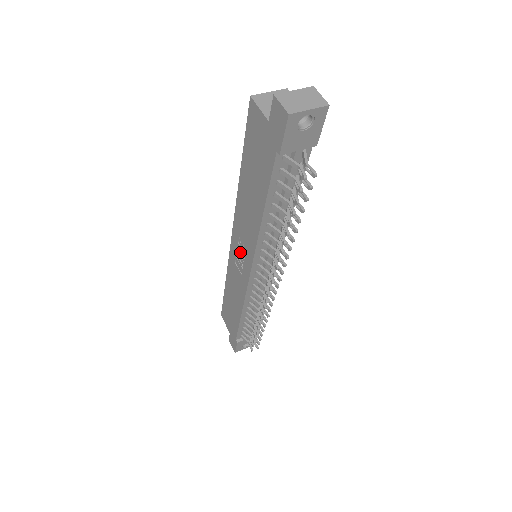
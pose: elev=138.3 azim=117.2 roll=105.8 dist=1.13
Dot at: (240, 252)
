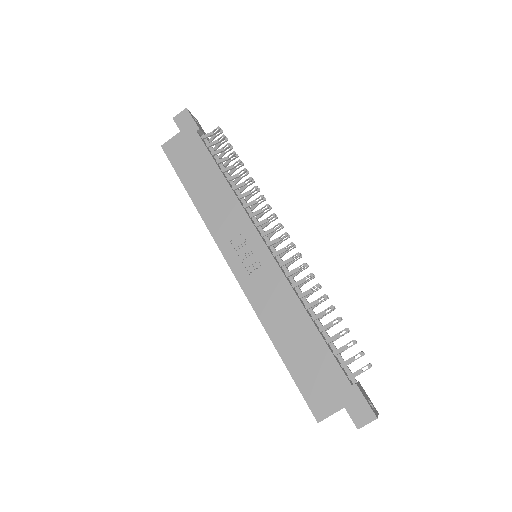
Dot at: (243, 252)
